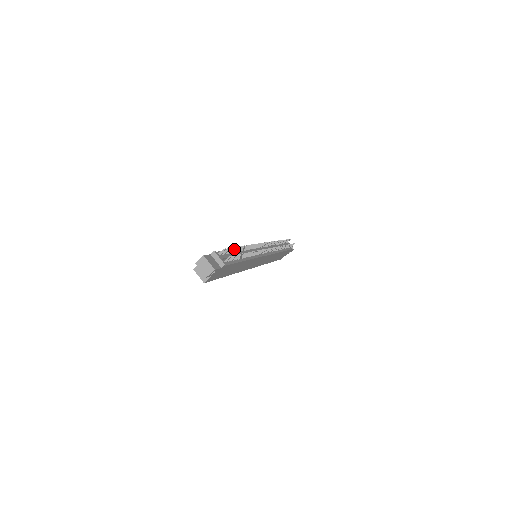
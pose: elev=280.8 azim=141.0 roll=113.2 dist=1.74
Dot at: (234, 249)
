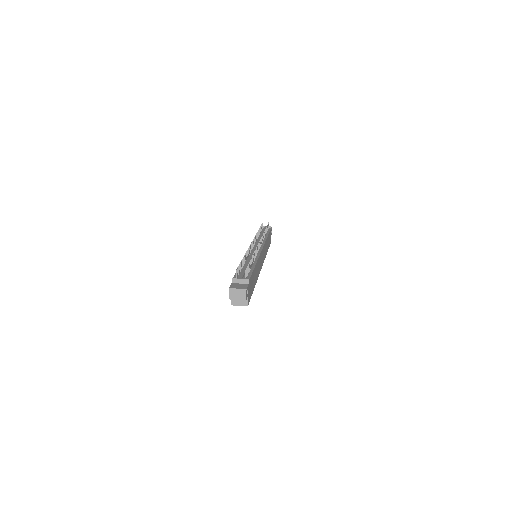
Dot at: (241, 264)
